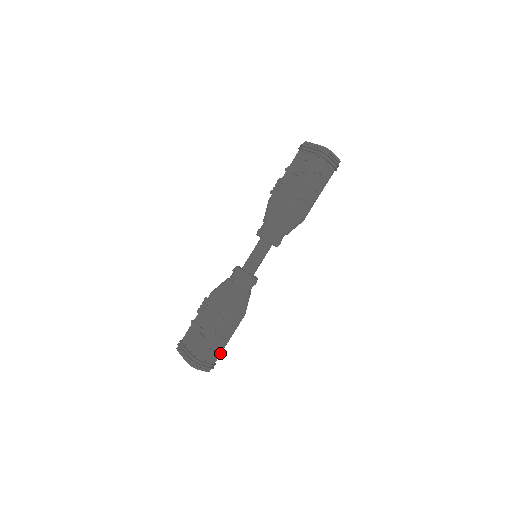
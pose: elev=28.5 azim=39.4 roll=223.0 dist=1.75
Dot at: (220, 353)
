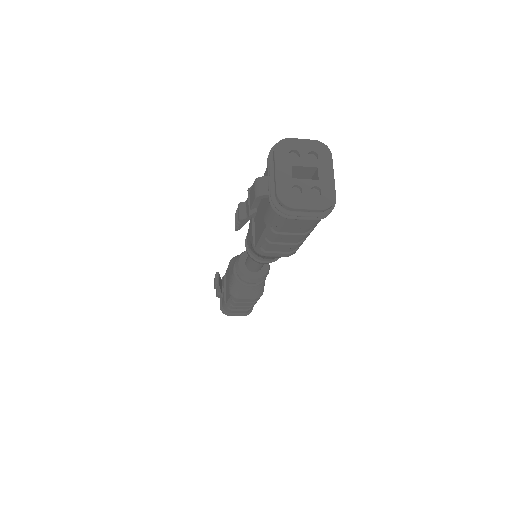
Dot at: (249, 310)
